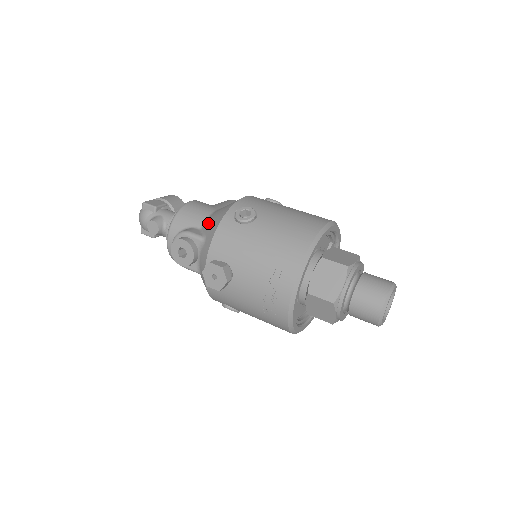
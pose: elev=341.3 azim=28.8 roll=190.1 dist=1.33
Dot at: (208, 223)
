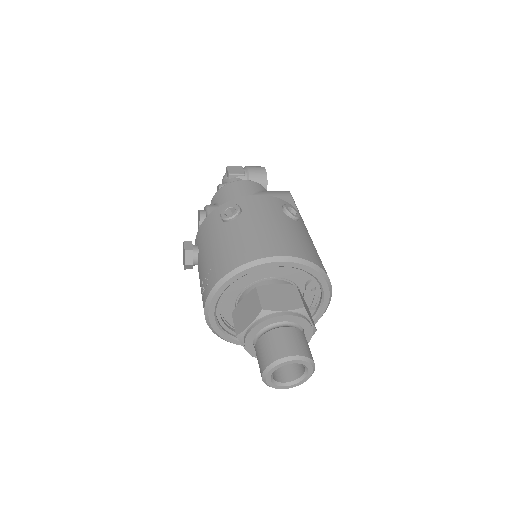
Dot at: occluded
